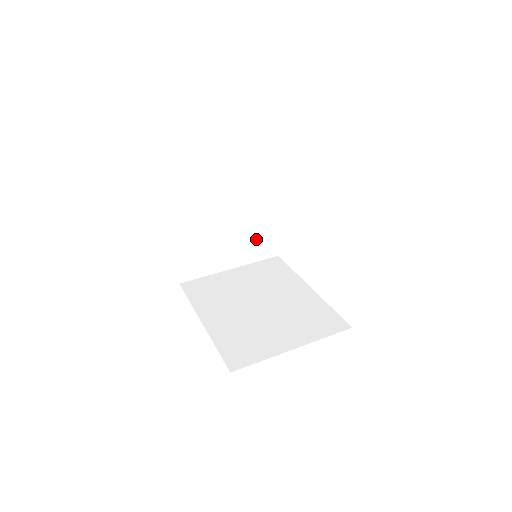
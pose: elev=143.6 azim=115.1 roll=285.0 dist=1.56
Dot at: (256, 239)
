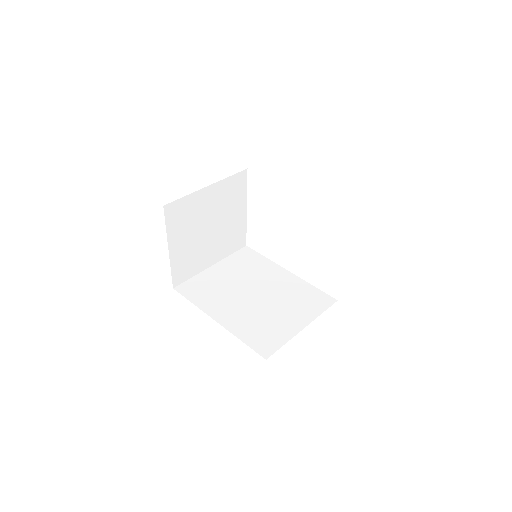
Dot at: (231, 235)
